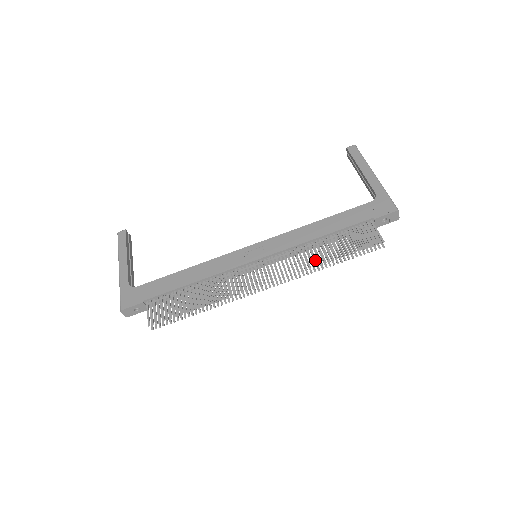
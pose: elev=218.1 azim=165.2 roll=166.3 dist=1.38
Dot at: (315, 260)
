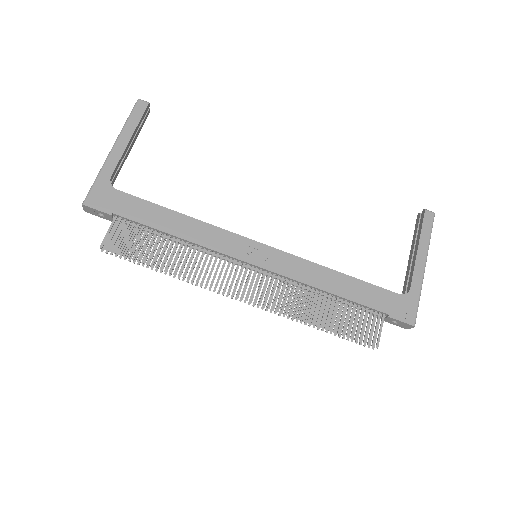
Dot at: (305, 313)
